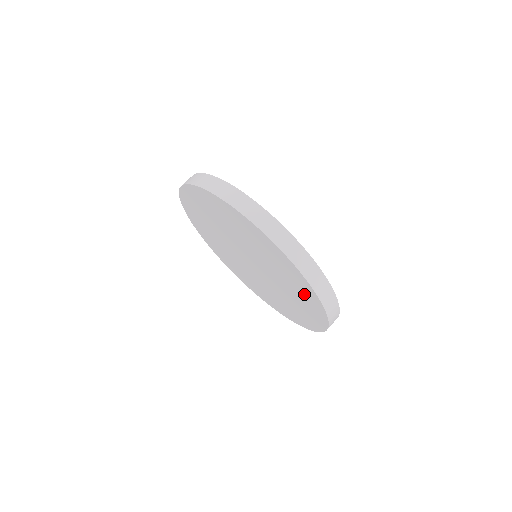
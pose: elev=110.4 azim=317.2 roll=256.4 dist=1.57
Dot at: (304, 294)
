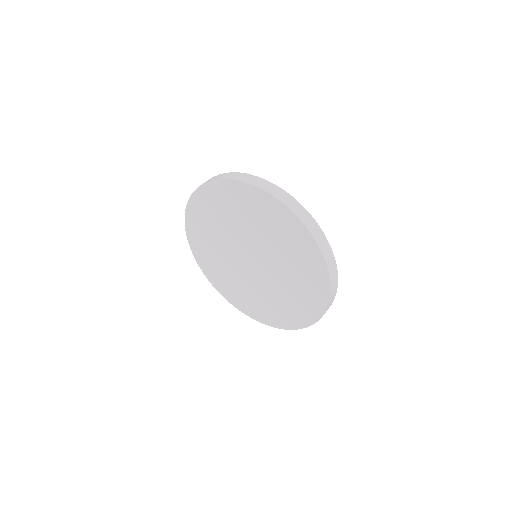
Dot at: (275, 218)
